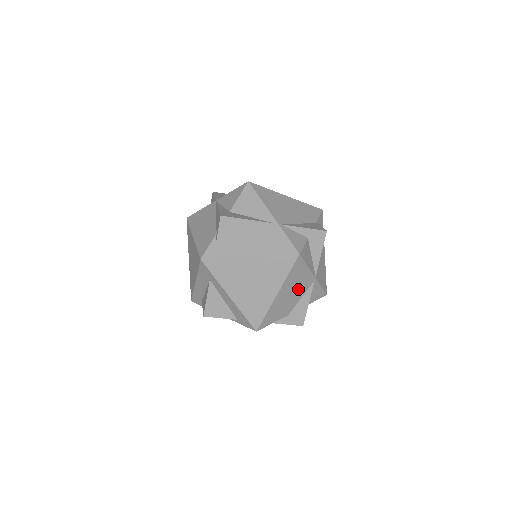
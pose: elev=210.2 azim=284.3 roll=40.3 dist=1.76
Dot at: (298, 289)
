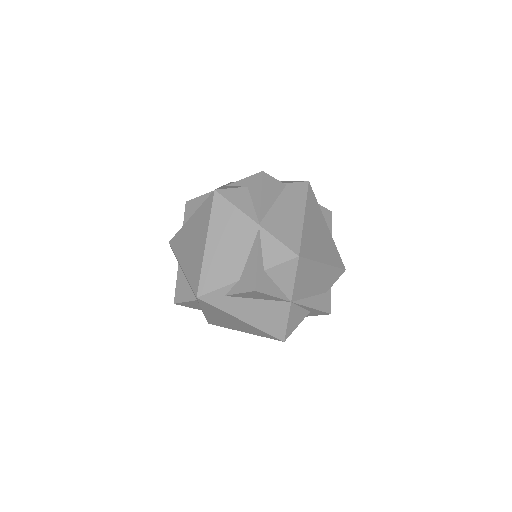
Dot at: (237, 240)
